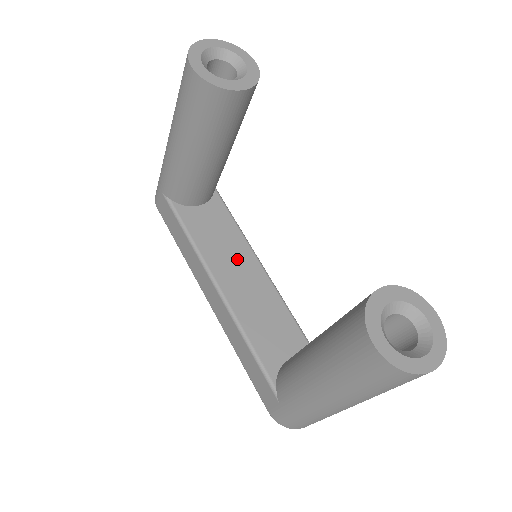
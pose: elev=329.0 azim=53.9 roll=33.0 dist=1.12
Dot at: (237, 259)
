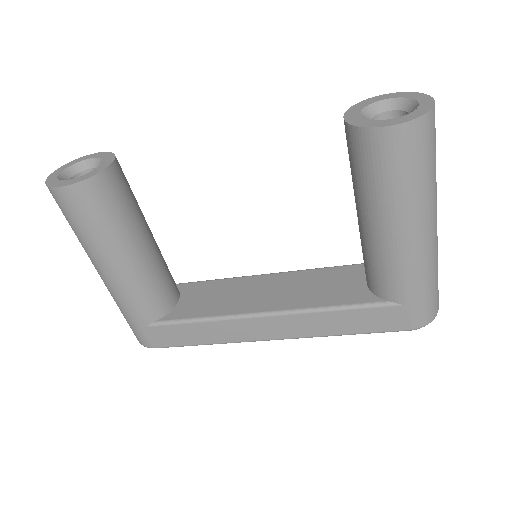
Dot at: (248, 290)
